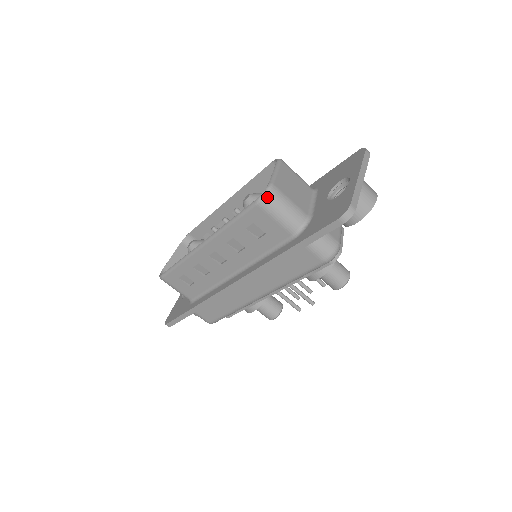
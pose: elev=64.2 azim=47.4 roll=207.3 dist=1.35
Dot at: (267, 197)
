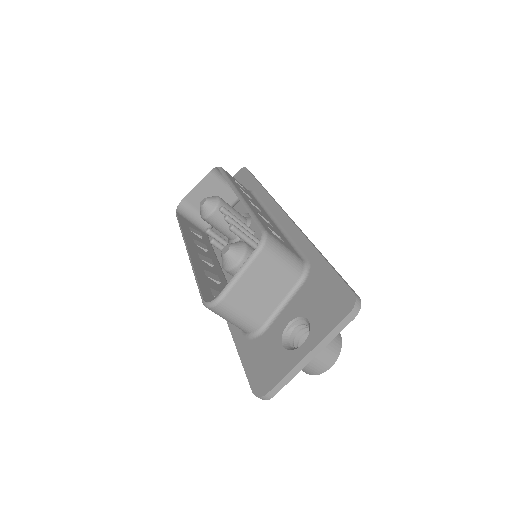
Dot at: (212, 309)
